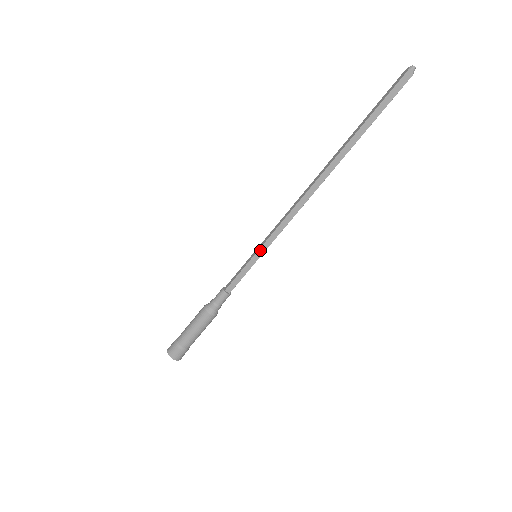
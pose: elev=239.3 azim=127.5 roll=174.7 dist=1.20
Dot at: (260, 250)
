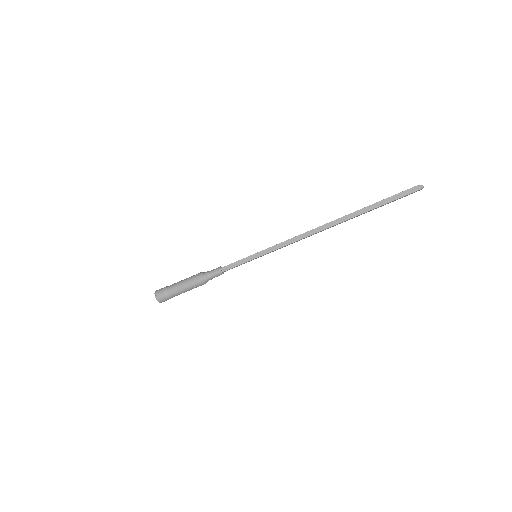
Dot at: (261, 252)
